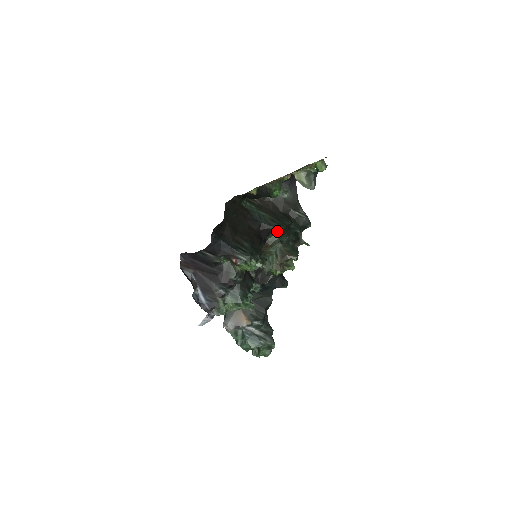
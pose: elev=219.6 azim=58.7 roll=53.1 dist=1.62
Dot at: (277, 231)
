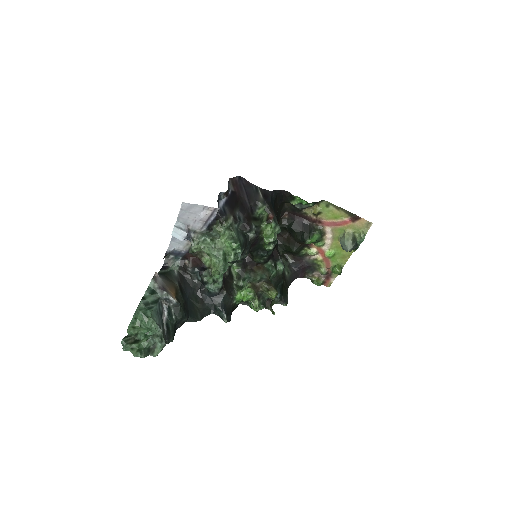
Dot at: (277, 269)
